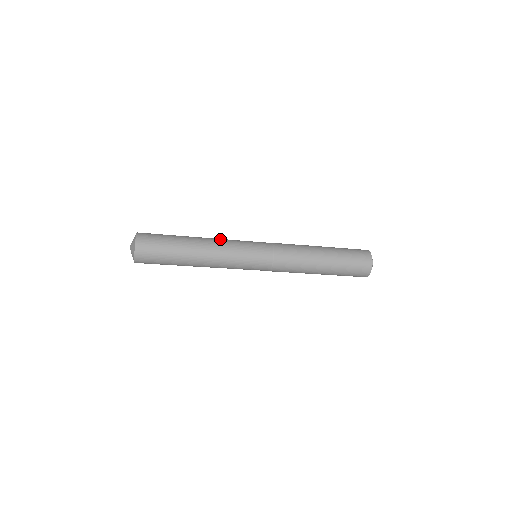
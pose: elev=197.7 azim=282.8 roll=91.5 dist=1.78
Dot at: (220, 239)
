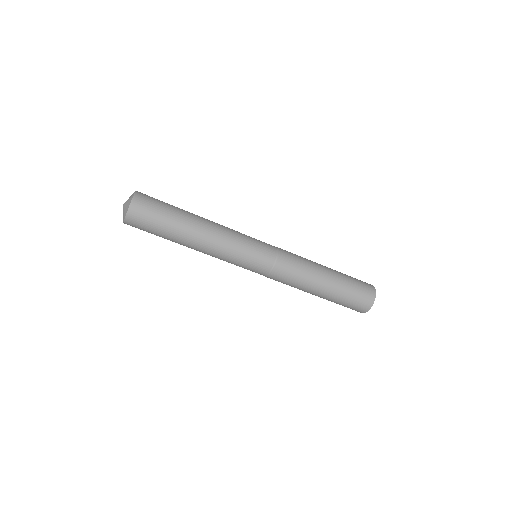
Dot at: occluded
